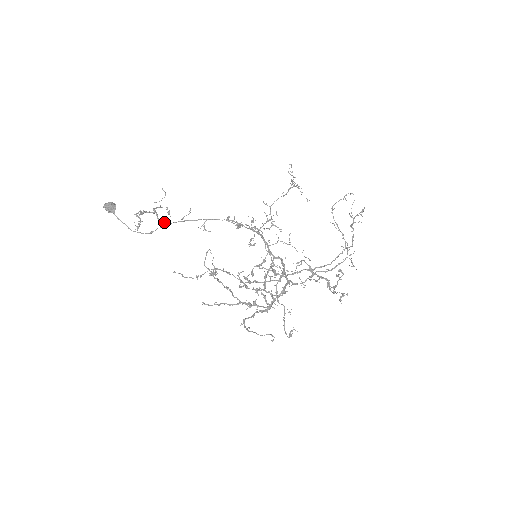
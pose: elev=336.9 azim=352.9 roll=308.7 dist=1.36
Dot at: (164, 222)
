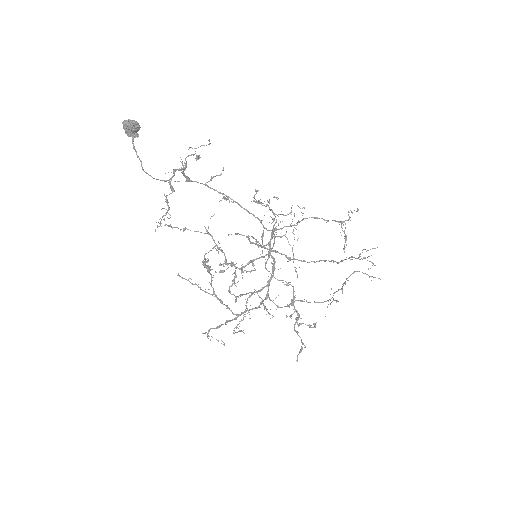
Dot at: (187, 178)
